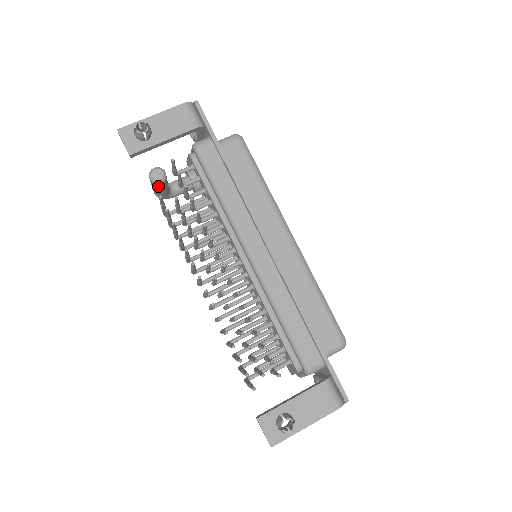
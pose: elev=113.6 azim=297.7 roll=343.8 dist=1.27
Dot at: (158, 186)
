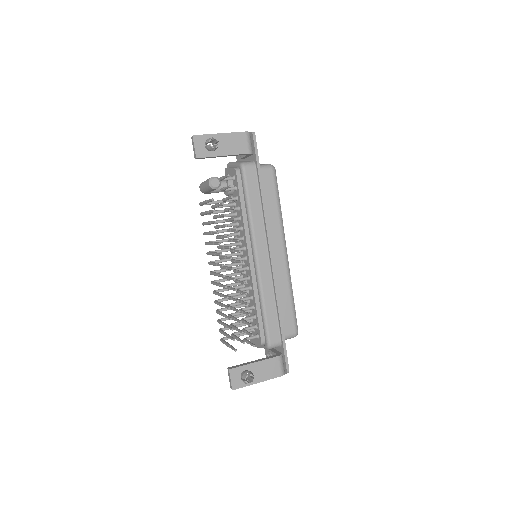
Dot at: (211, 189)
